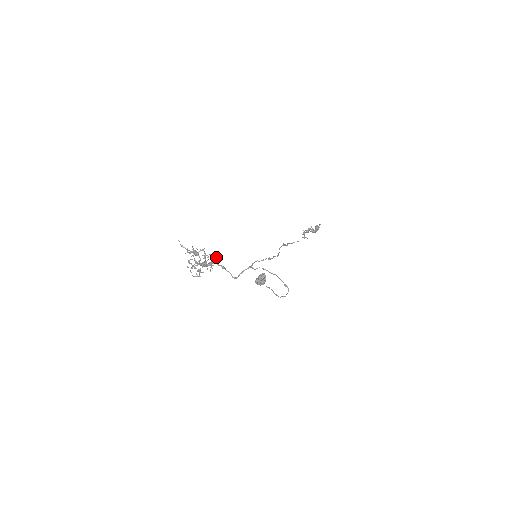
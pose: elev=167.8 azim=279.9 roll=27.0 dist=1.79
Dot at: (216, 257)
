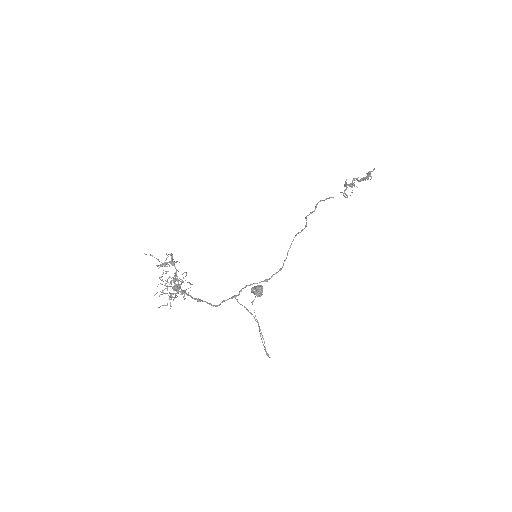
Dot at: occluded
